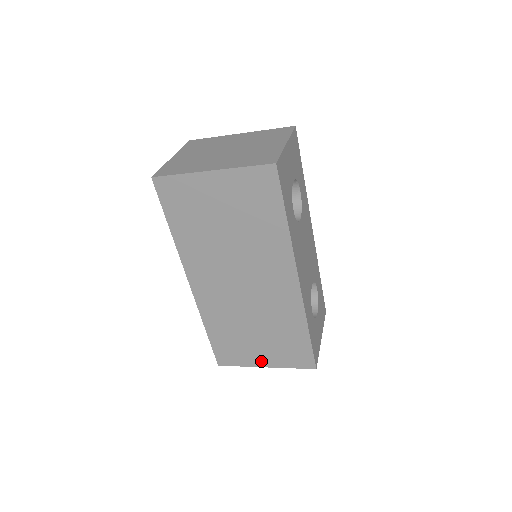
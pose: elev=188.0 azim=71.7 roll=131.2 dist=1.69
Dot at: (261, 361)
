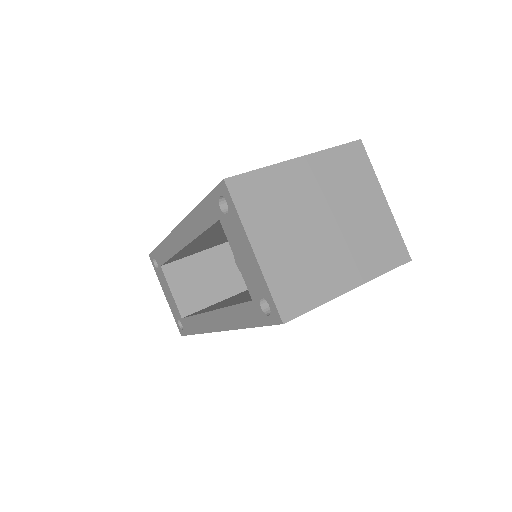
Dot at: occluded
